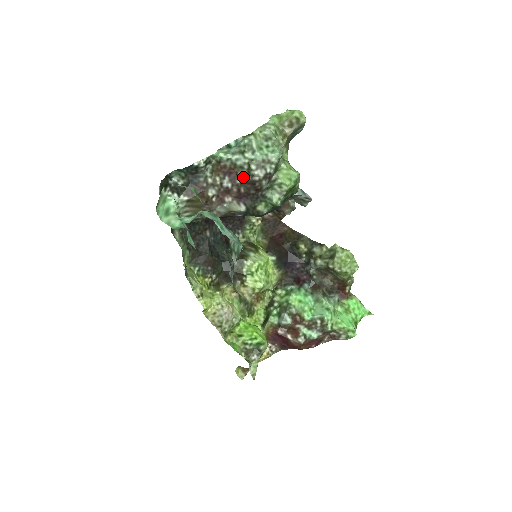
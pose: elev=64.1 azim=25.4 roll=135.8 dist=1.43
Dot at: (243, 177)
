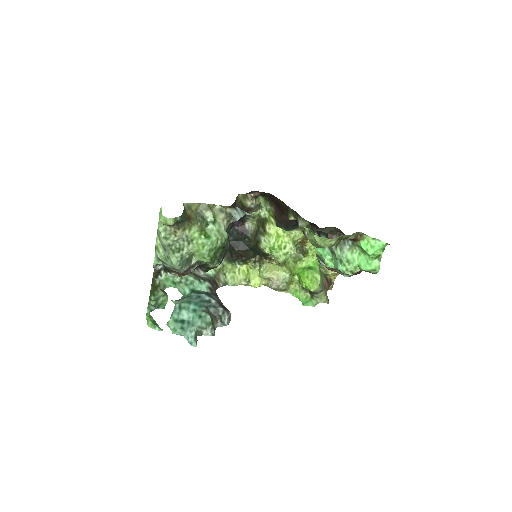
Dot at: occluded
